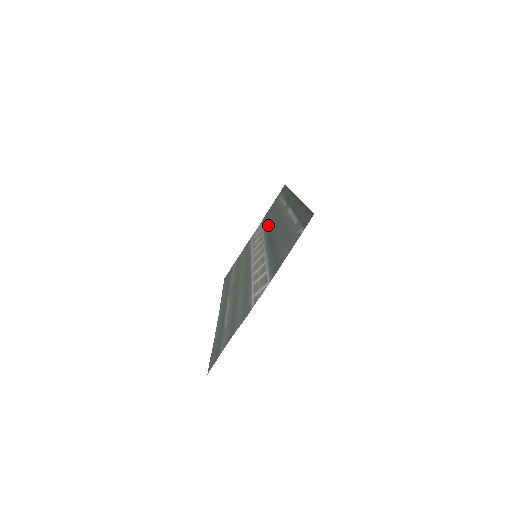
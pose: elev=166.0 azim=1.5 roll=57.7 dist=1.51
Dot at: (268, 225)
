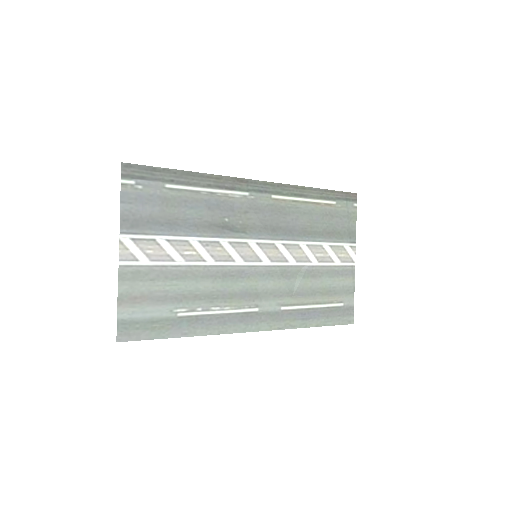
Dot at: (297, 230)
